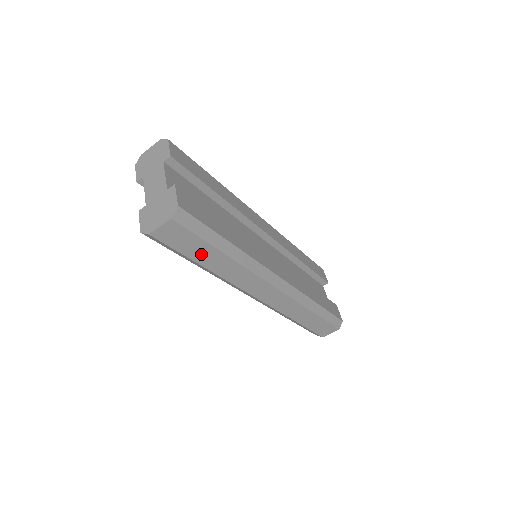
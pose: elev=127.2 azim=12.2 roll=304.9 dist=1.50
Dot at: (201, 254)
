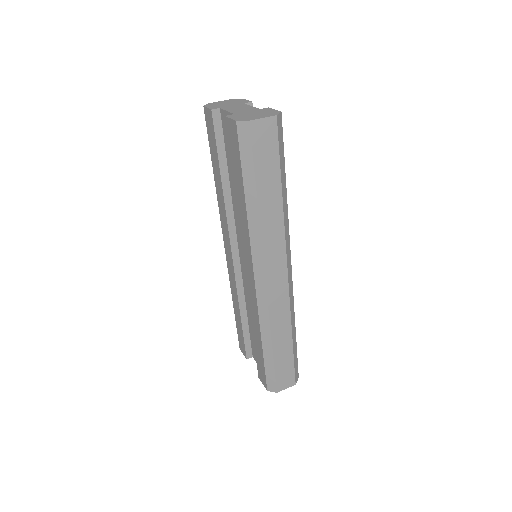
Dot at: (266, 179)
